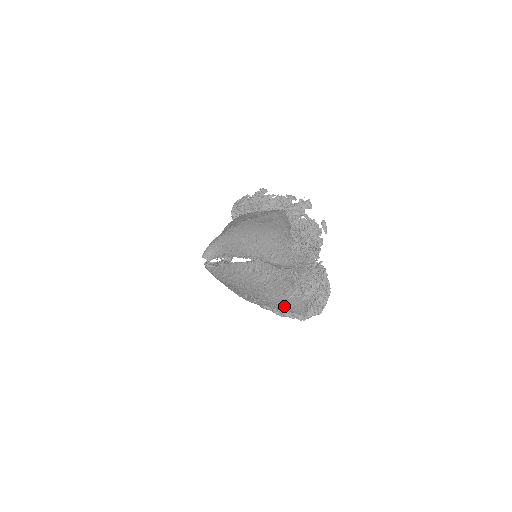
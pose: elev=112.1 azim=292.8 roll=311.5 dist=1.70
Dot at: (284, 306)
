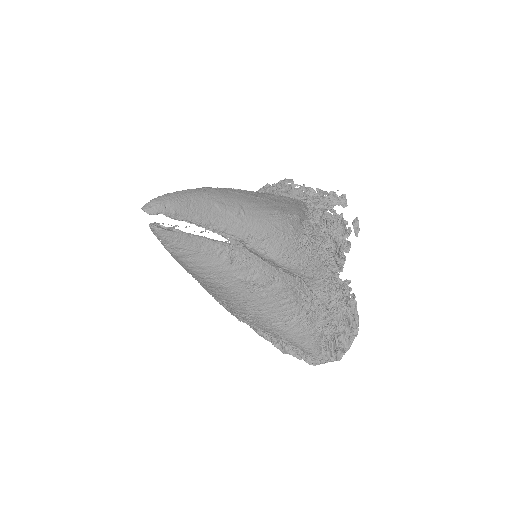
Dot at: (282, 333)
